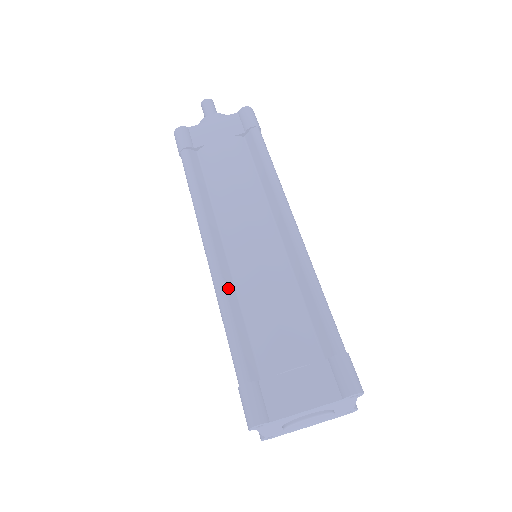
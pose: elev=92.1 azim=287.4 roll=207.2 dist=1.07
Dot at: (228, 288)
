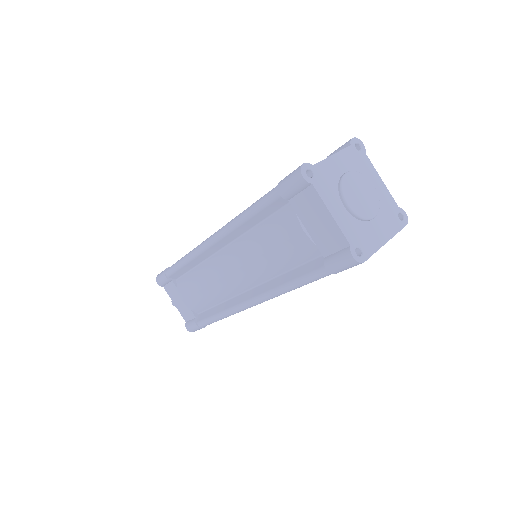
Dot at: occluded
